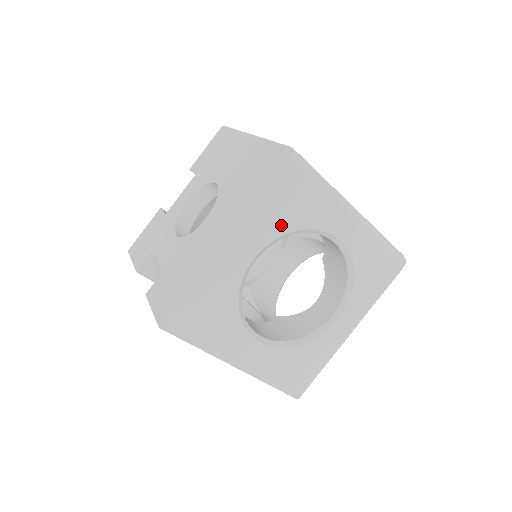
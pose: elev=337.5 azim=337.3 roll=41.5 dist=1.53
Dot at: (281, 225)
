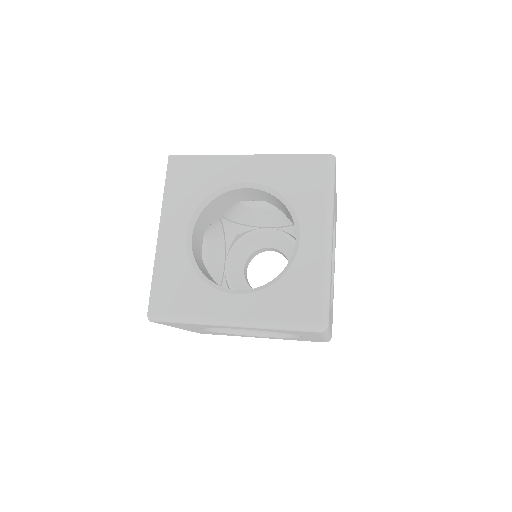
Dot at: (281, 183)
